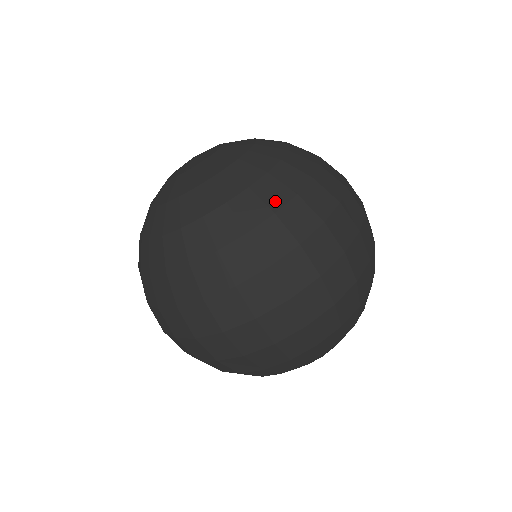
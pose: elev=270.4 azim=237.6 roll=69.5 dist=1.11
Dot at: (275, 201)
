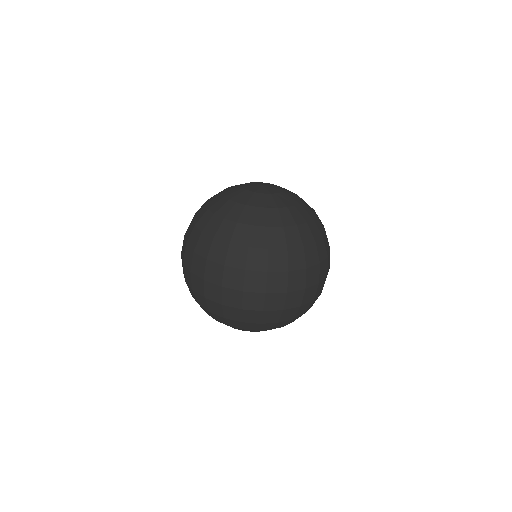
Dot at: (274, 243)
